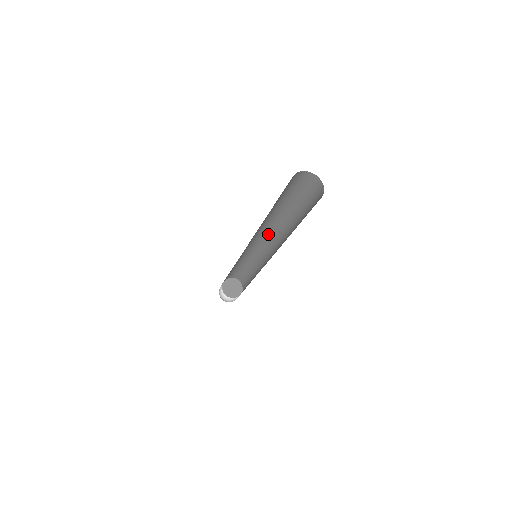
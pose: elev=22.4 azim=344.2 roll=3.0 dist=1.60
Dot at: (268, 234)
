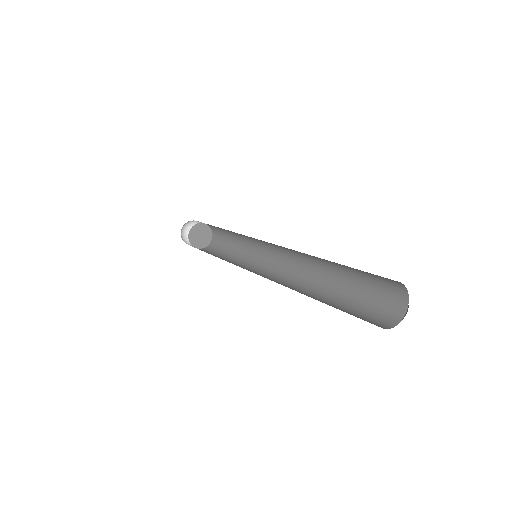
Dot at: occluded
